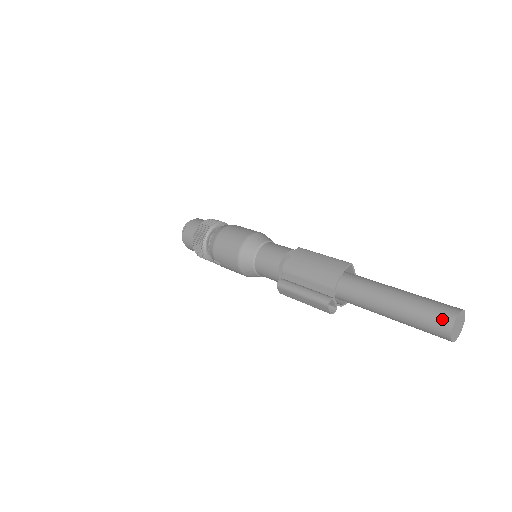
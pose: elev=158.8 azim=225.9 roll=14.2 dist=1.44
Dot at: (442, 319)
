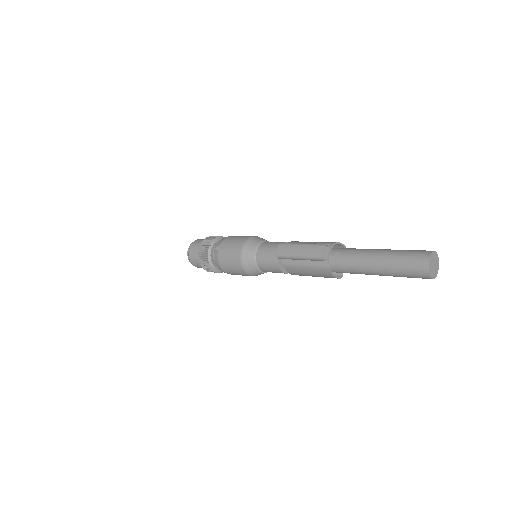
Dot at: (424, 250)
